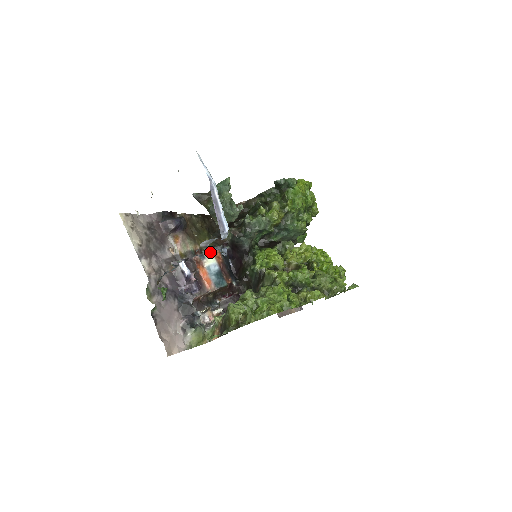
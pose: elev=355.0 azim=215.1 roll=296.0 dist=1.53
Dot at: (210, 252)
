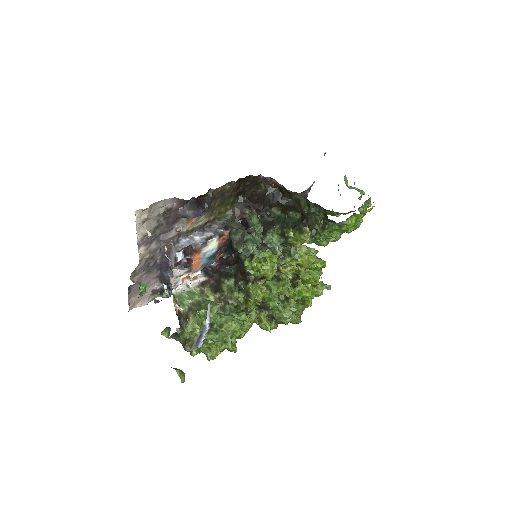
Dot at: (216, 239)
